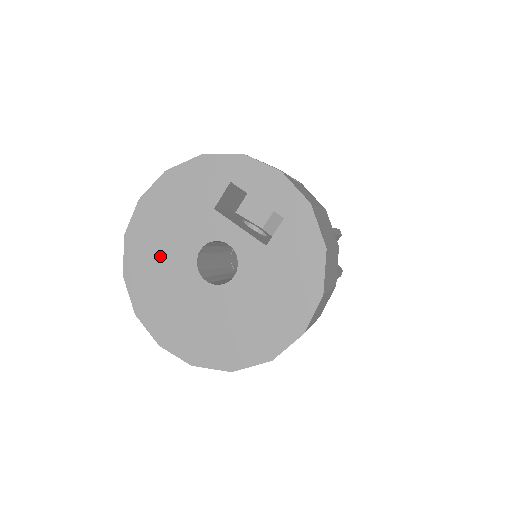
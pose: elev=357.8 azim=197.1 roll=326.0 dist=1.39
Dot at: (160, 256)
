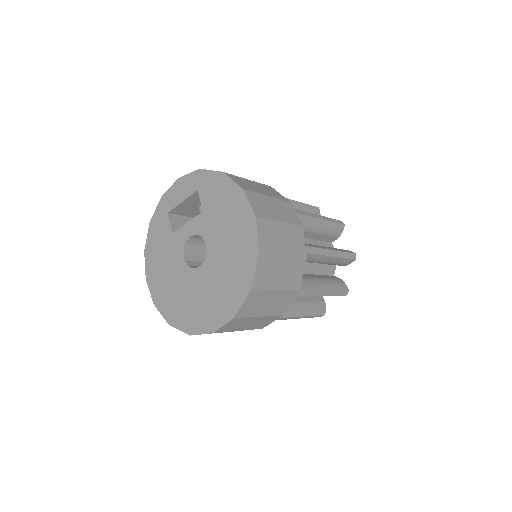
Dot at: (173, 289)
